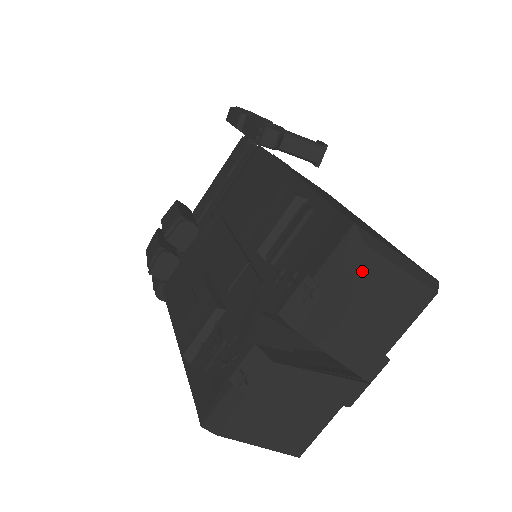
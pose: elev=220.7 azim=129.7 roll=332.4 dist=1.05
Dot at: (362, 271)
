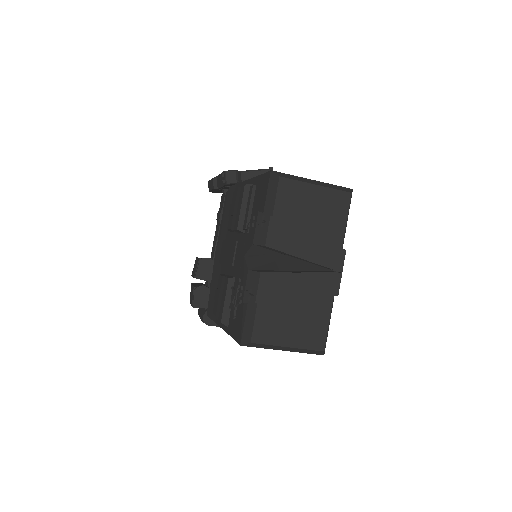
Dot at: (288, 194)
